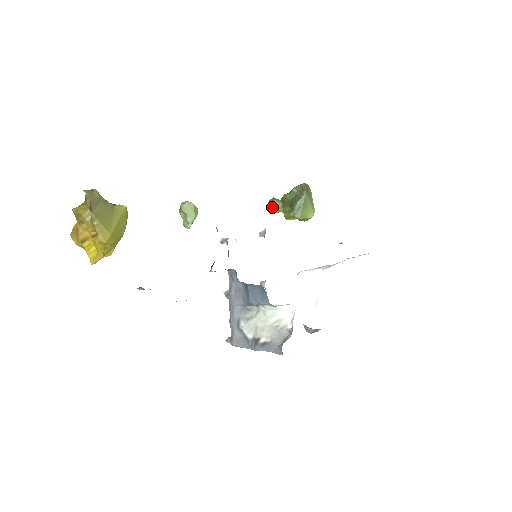
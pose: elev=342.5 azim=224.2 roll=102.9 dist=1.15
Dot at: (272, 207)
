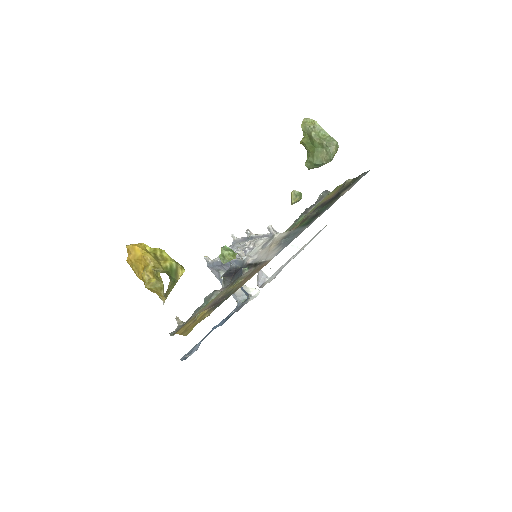
Dot at: (292, 204)
